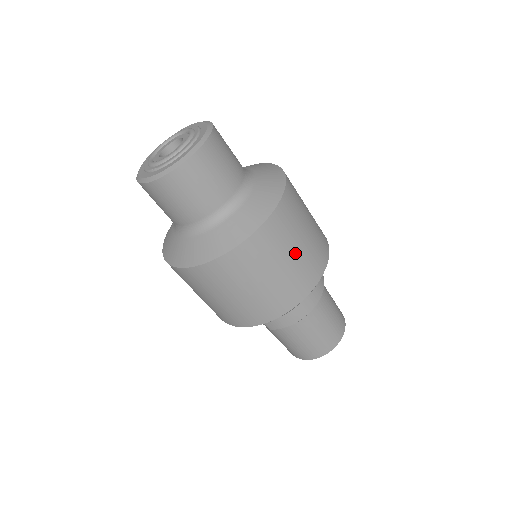
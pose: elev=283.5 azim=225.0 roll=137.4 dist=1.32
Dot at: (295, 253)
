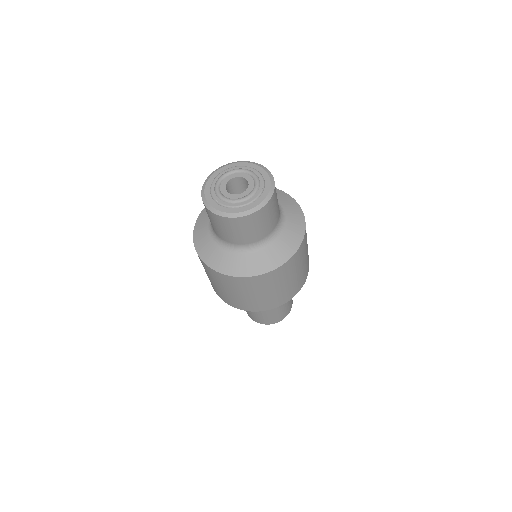
Dot at: (280, 288)
